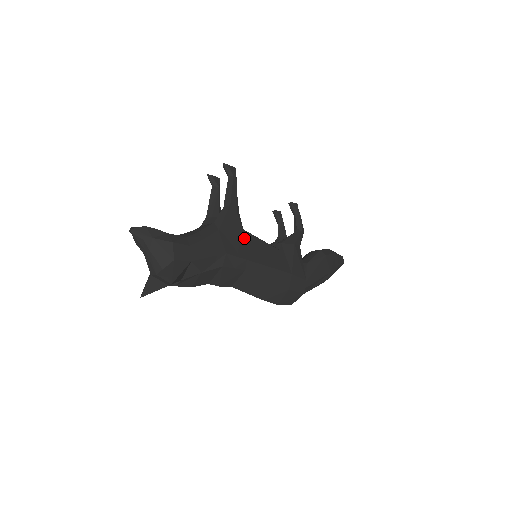
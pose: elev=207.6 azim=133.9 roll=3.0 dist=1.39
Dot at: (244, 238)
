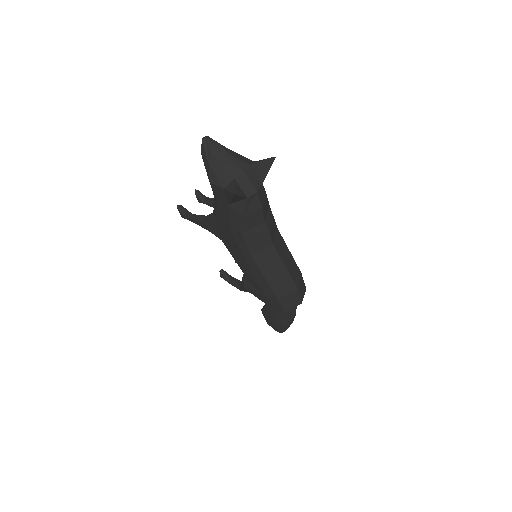
Dot at: occluded
